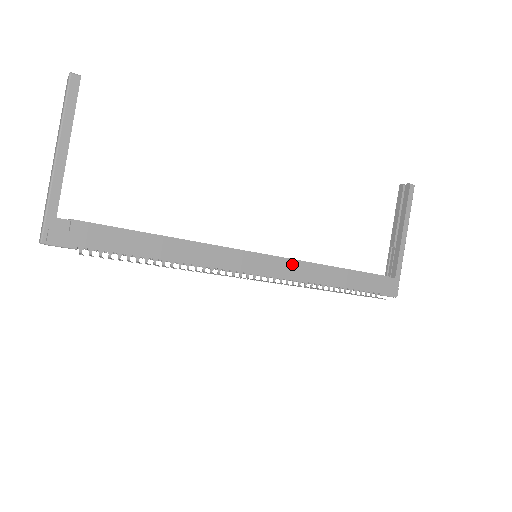
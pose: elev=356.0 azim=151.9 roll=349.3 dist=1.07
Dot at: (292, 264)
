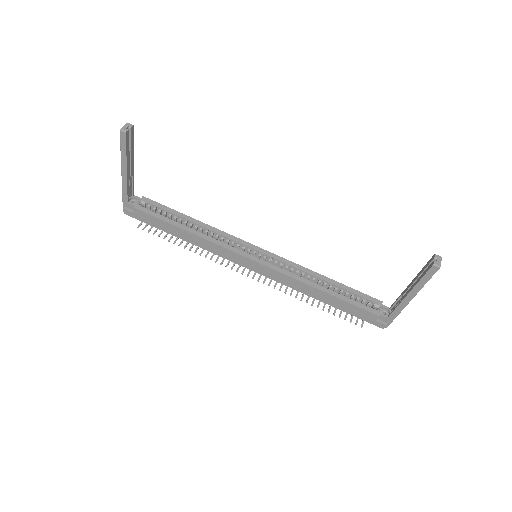
Dot at: (278, 274)
